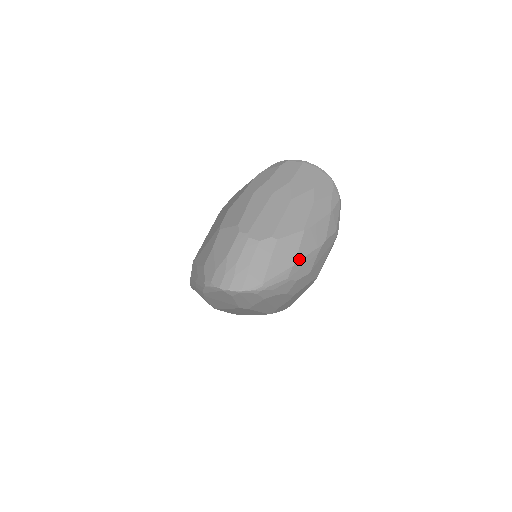
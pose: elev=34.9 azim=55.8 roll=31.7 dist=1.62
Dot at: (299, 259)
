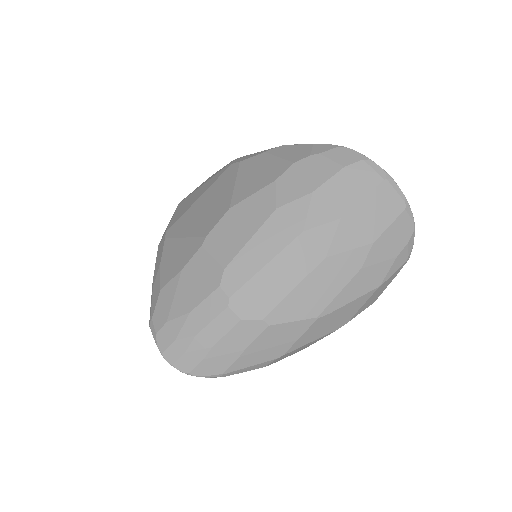
Dot at: (291, 350)
